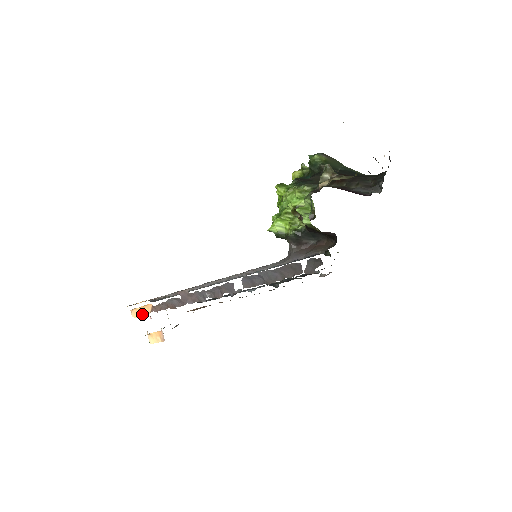
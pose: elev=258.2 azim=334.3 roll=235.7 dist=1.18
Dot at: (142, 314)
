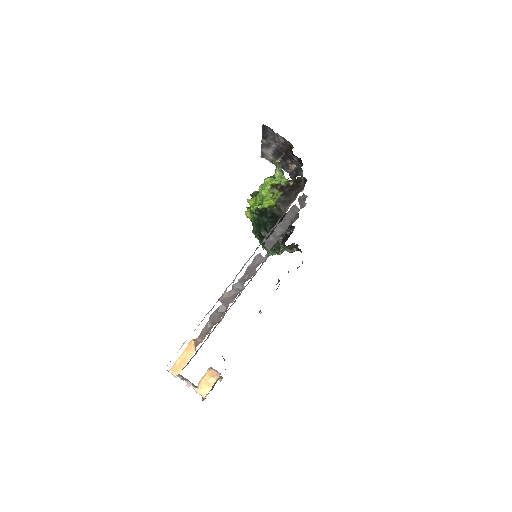
Dot at: (186, 361)
